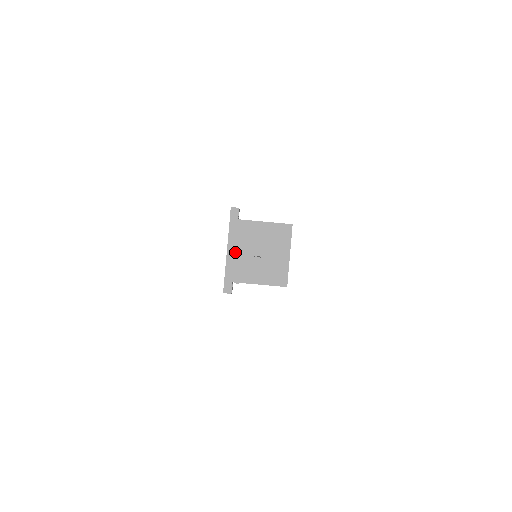
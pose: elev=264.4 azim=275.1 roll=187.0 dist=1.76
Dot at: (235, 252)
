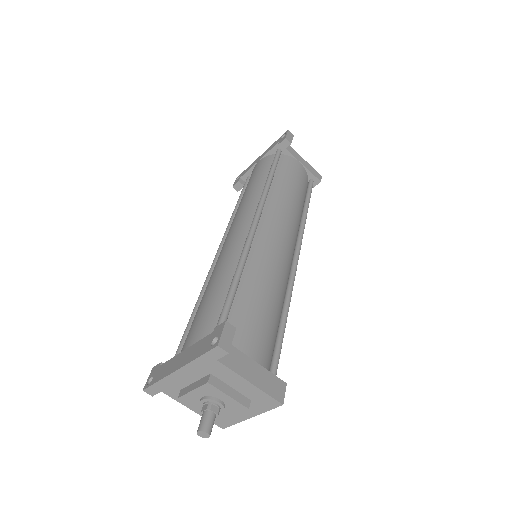
Dot at: (186, 377)
